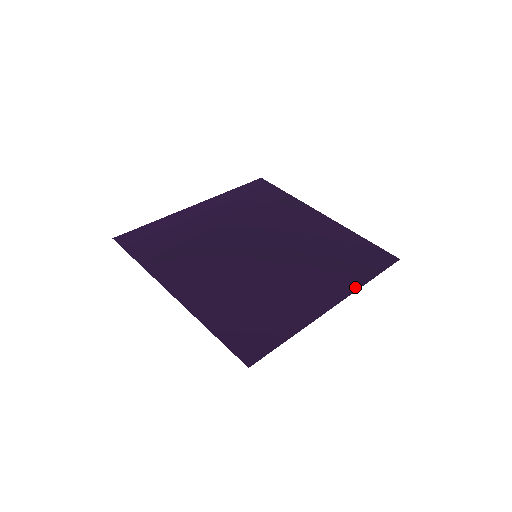
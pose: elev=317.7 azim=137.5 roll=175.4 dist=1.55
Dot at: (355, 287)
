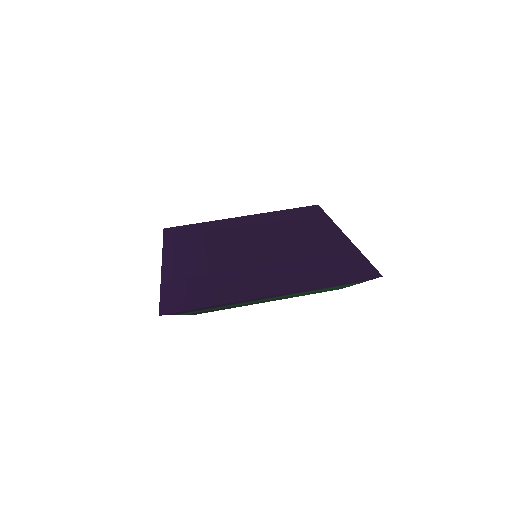
Dot at: (332, 224)
